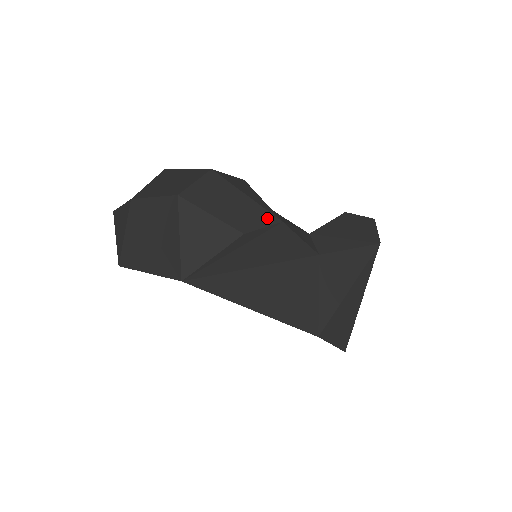
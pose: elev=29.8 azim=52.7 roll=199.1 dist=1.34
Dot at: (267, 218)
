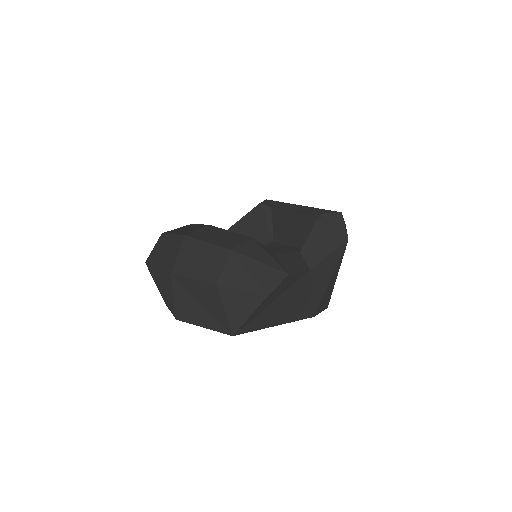
Dot at: (279, 276)
